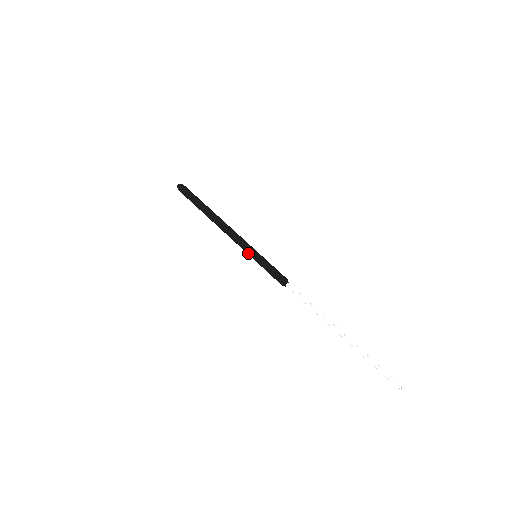
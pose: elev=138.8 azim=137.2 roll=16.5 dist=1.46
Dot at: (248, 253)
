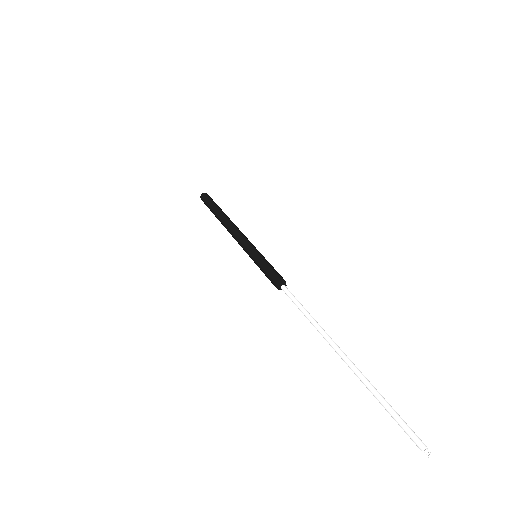
Dot at: occluded
